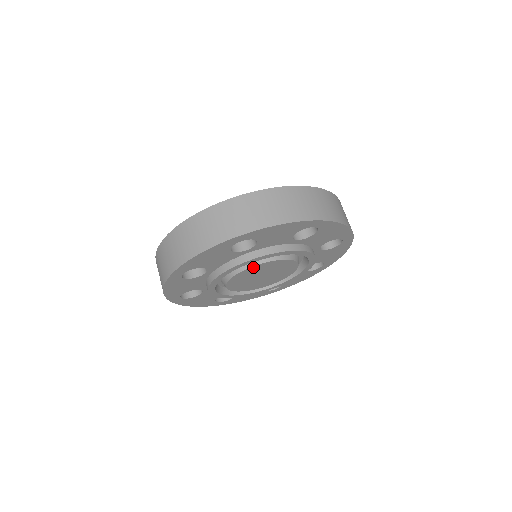
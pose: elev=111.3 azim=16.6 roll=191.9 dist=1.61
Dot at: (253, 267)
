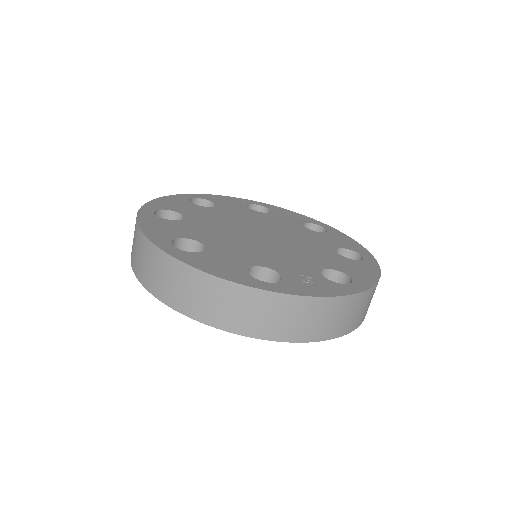
Dot at: occluded
